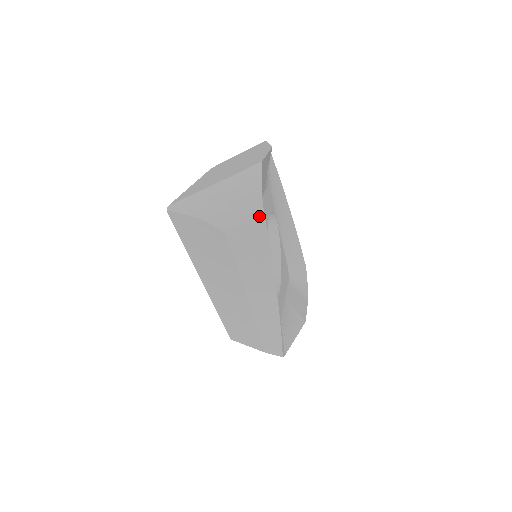
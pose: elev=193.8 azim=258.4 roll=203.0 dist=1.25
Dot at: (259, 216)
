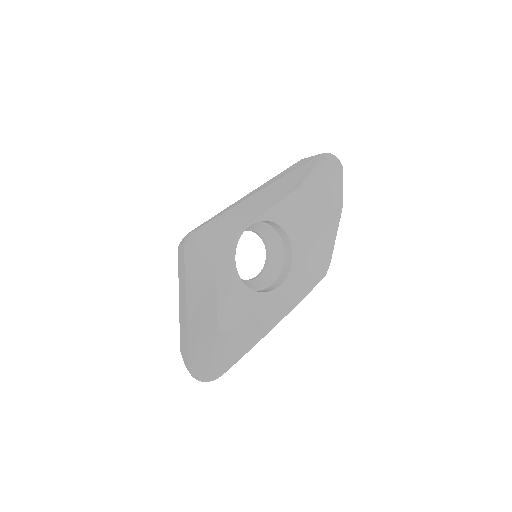
Dot at: (214, 378)
